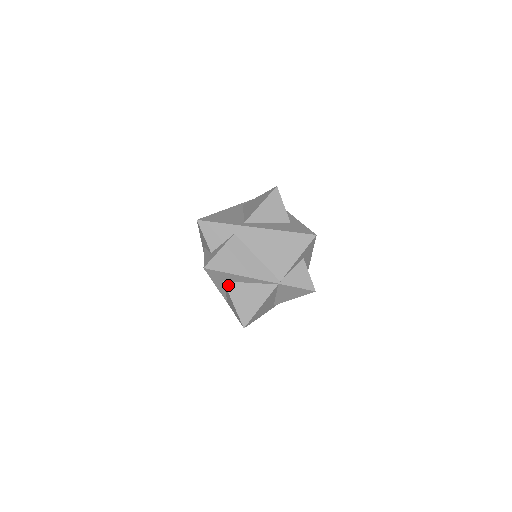
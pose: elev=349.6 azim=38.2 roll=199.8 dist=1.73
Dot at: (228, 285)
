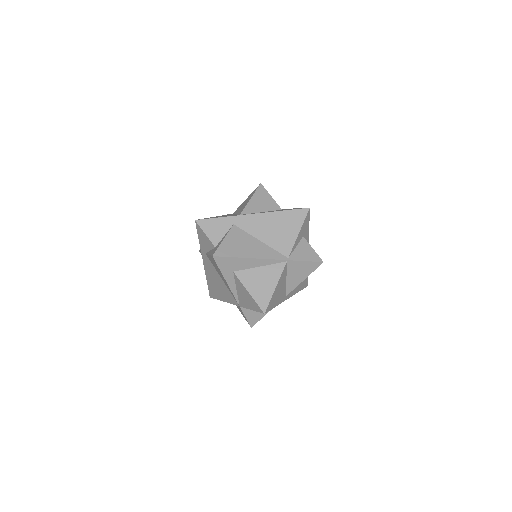
Dot at: (239, 274)
